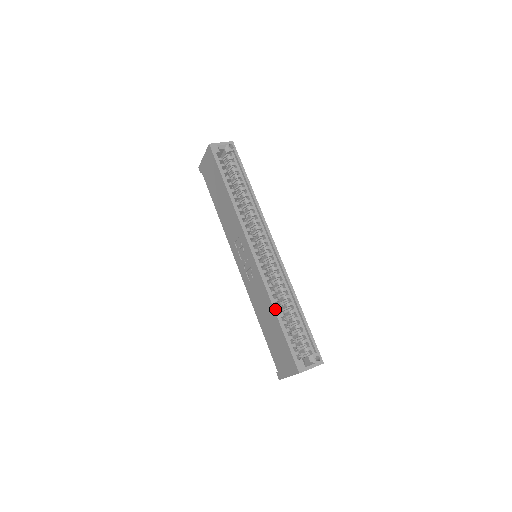
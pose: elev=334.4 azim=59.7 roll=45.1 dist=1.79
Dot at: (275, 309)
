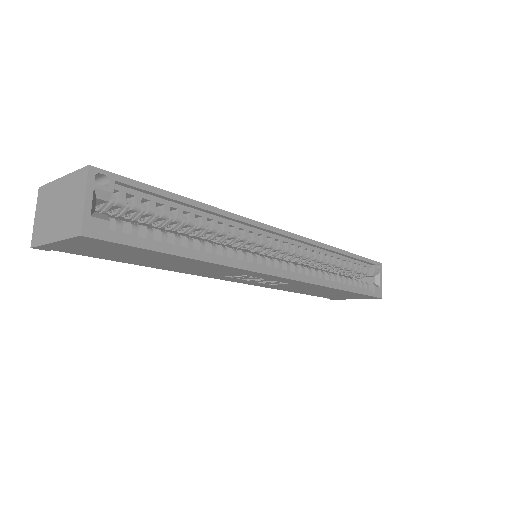
Dot at: (340, 288)
